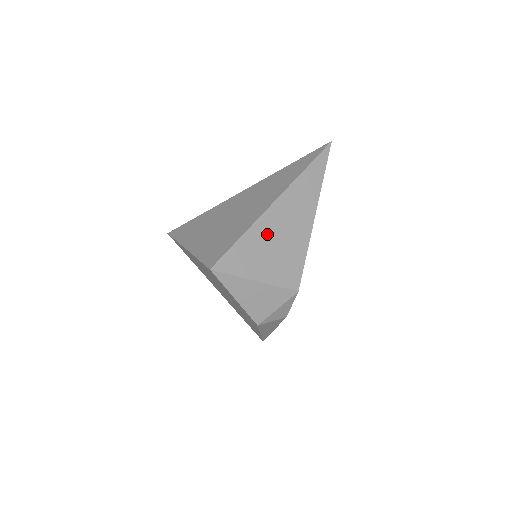
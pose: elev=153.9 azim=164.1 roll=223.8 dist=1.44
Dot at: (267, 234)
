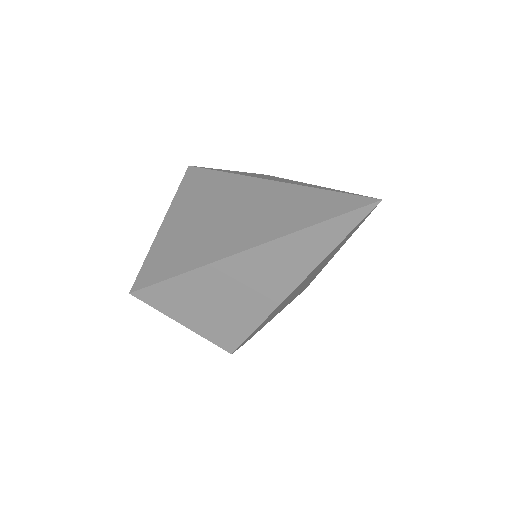
Dot at: (207, 288)
